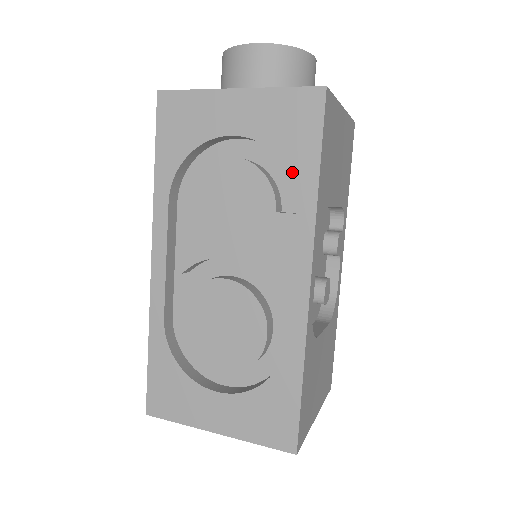
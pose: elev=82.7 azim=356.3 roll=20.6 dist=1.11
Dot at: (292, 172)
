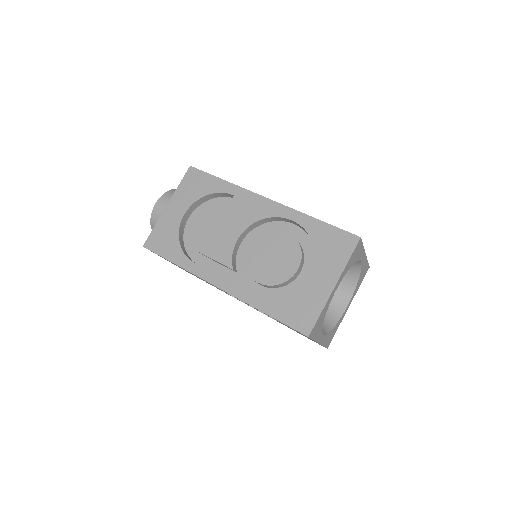
Dot at: (215, 191)
